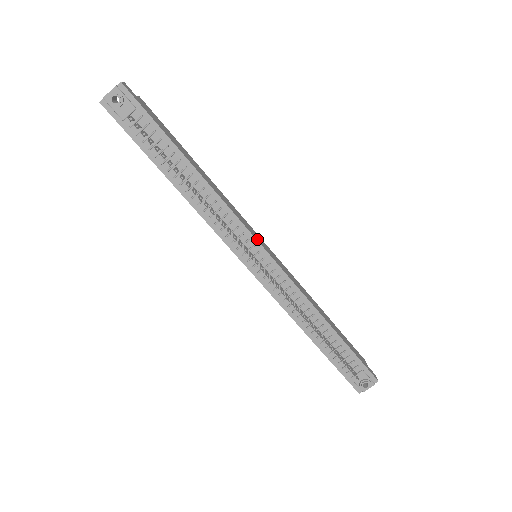
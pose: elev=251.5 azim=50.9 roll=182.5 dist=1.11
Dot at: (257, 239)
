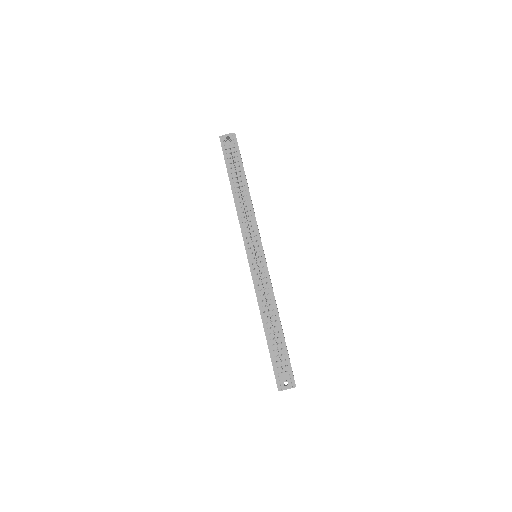
Dot at: occluded
